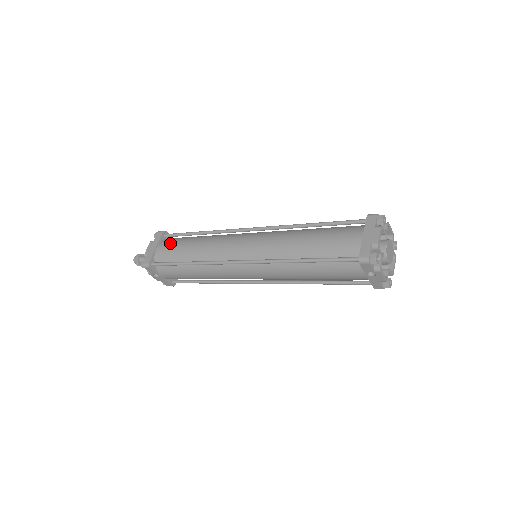
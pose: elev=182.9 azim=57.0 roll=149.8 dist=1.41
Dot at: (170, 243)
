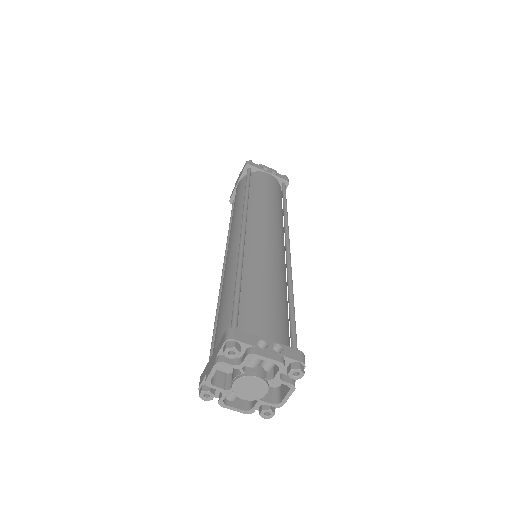
Dot at: (239, 187)
